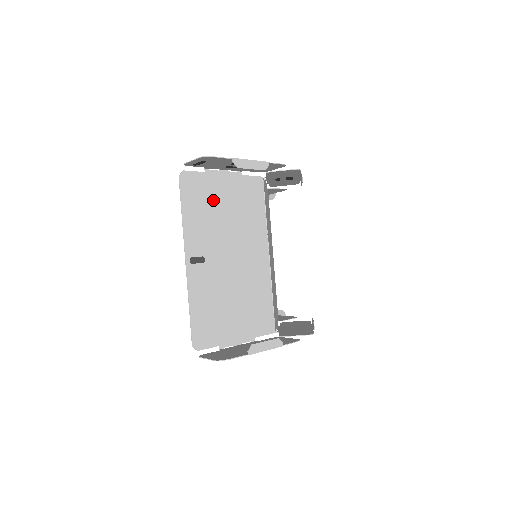
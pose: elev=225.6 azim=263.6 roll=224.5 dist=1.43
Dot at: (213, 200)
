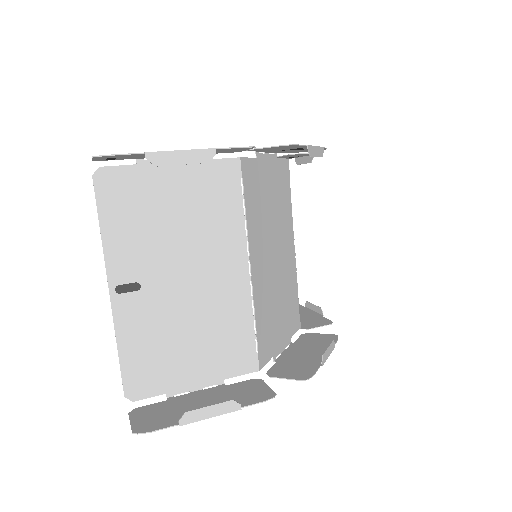
Dot at: (152, 203)
